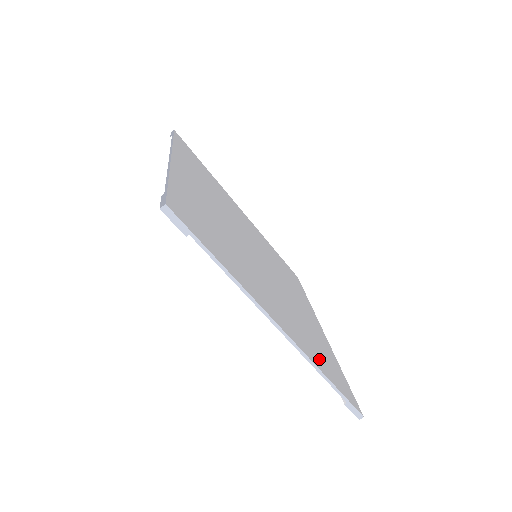
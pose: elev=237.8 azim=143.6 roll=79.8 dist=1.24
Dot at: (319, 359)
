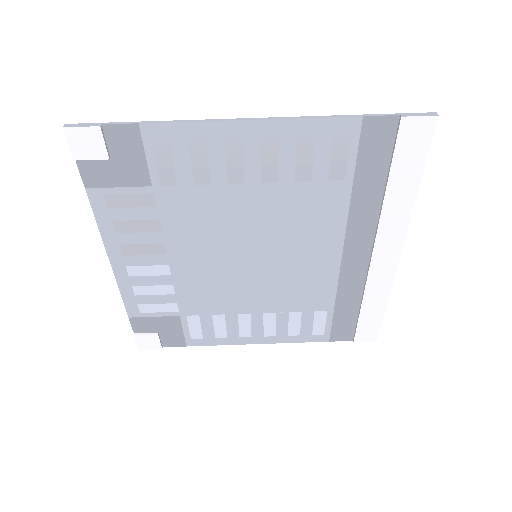
Dot at: (342, 145)
